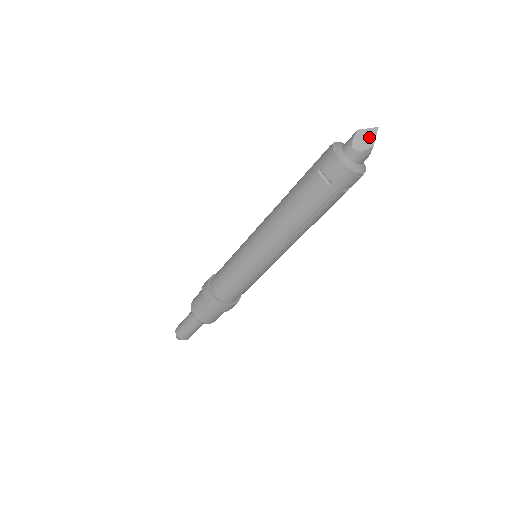
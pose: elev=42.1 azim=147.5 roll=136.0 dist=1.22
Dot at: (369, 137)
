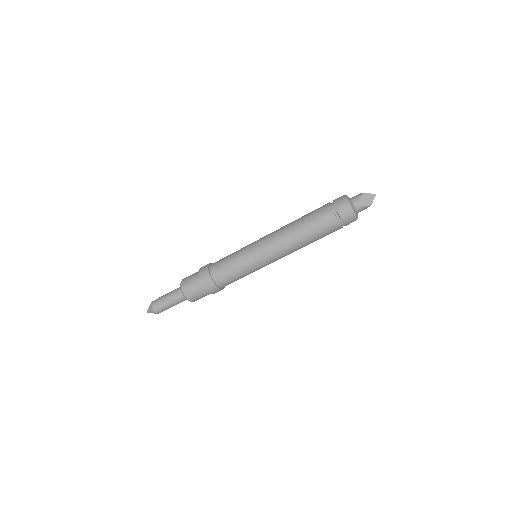
Dot at: (370, 199)
